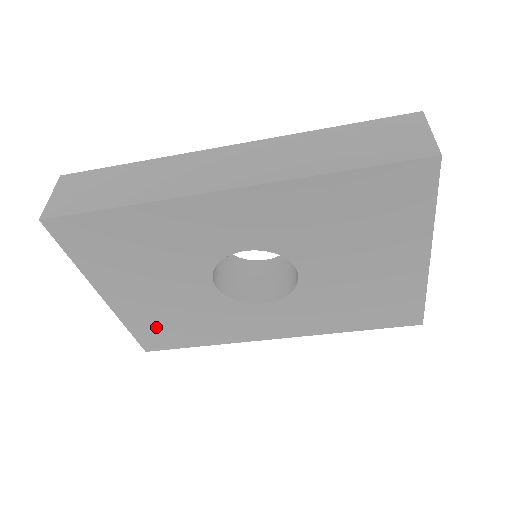
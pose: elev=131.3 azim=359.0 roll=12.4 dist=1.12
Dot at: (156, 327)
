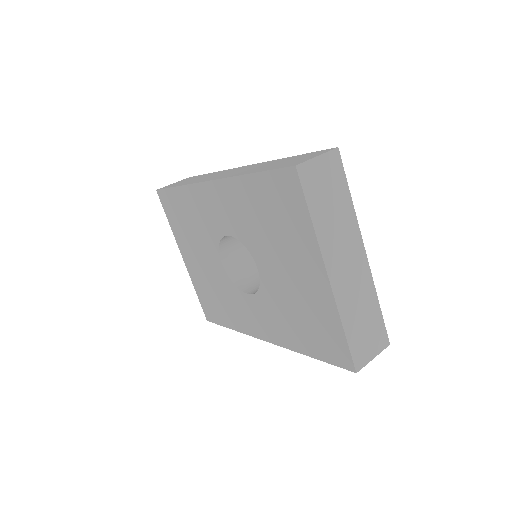
Dot at: (207, 297)
